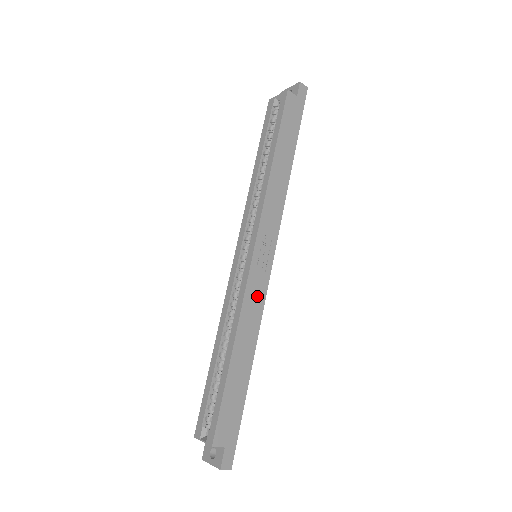
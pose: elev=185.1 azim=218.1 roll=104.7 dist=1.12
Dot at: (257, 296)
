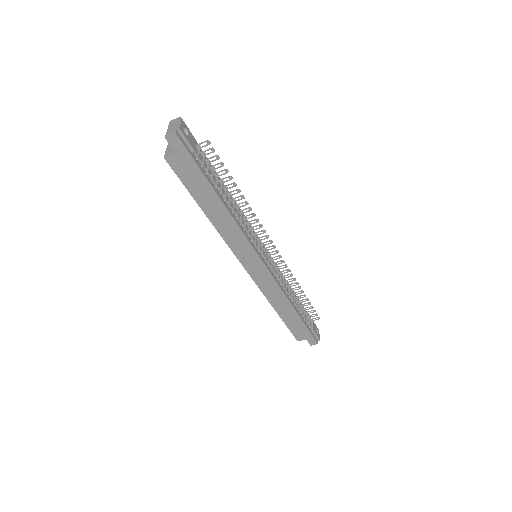
Dot at: (269, 285)
